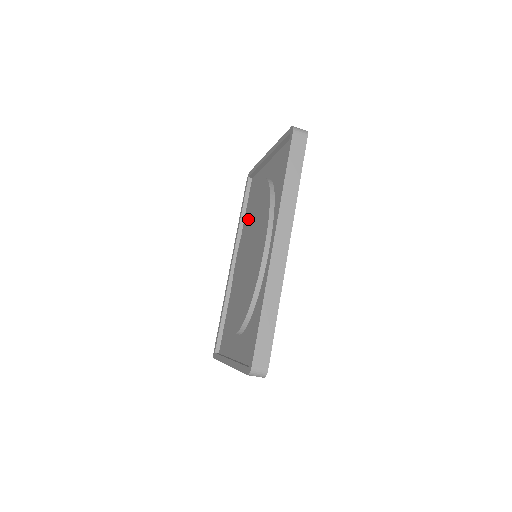
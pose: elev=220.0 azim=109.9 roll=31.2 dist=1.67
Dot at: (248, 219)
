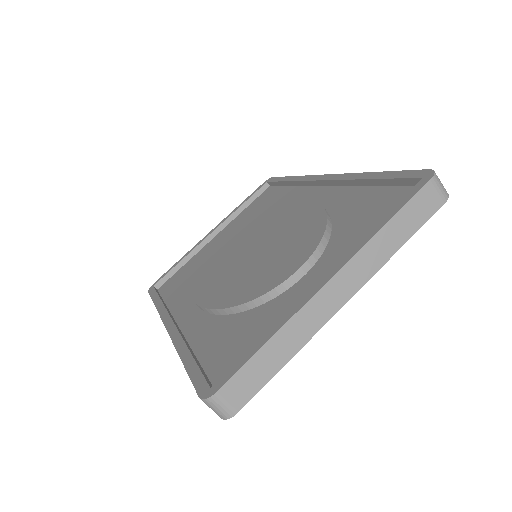
Dot at: (203, 265)
